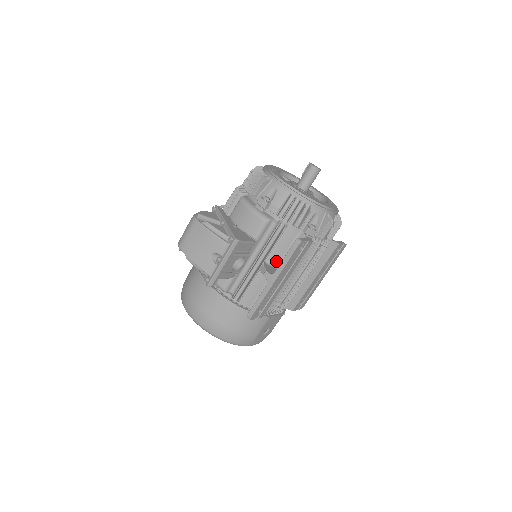
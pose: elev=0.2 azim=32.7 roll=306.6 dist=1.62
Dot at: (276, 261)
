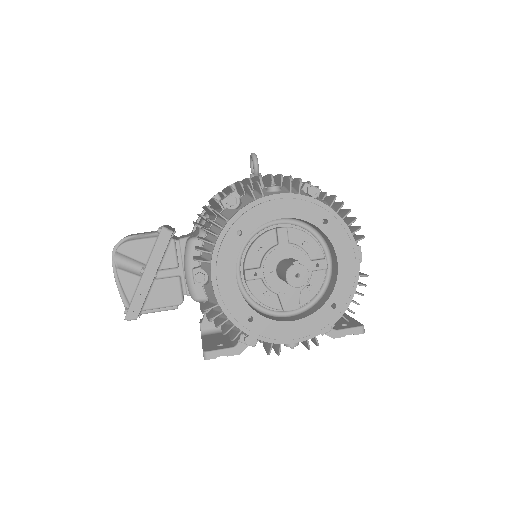
Dot at: occluded
